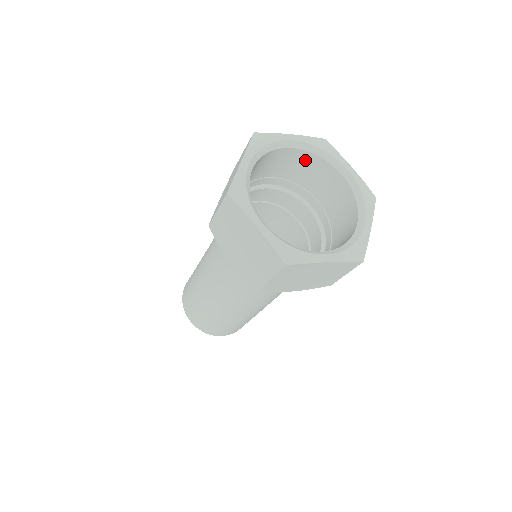
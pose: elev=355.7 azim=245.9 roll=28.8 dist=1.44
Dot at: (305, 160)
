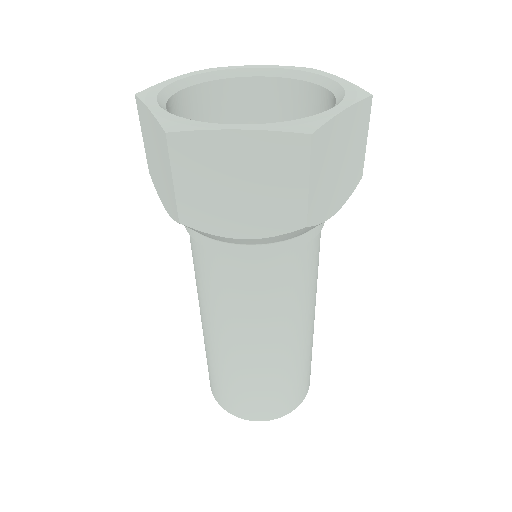
Dot at: (284, 95)
